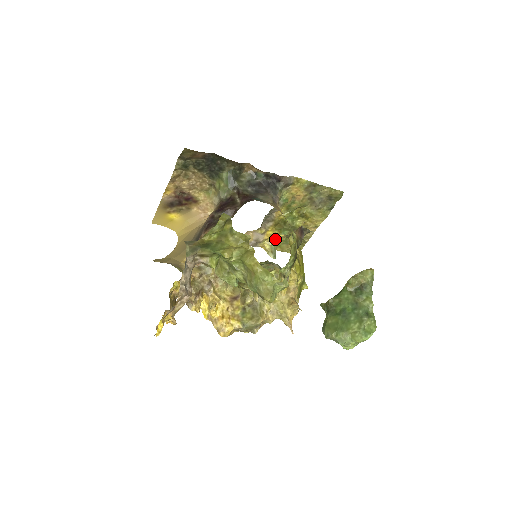
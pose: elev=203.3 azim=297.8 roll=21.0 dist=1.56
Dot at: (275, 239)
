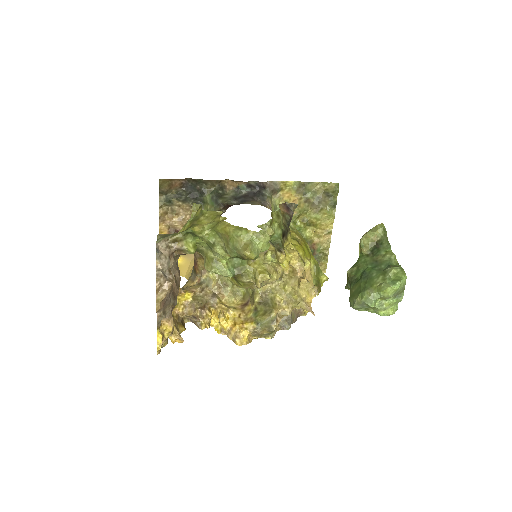
Dot at: occluded
